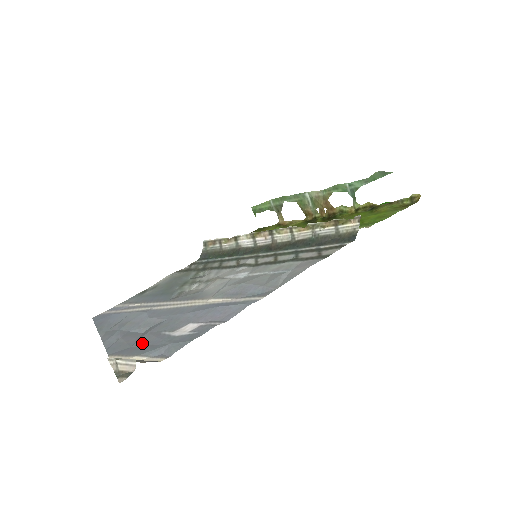
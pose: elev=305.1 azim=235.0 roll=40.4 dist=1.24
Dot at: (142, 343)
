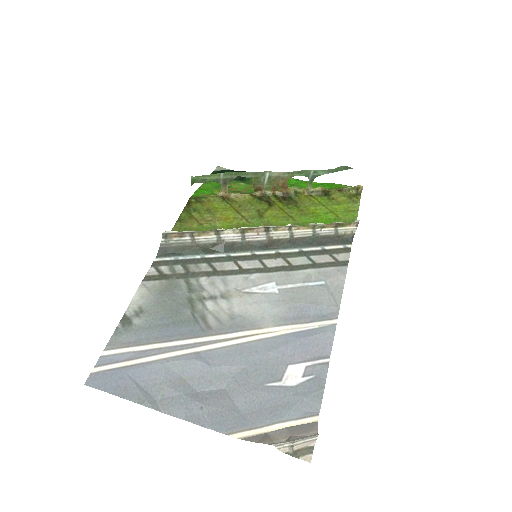
Dot at: (256, 405)
